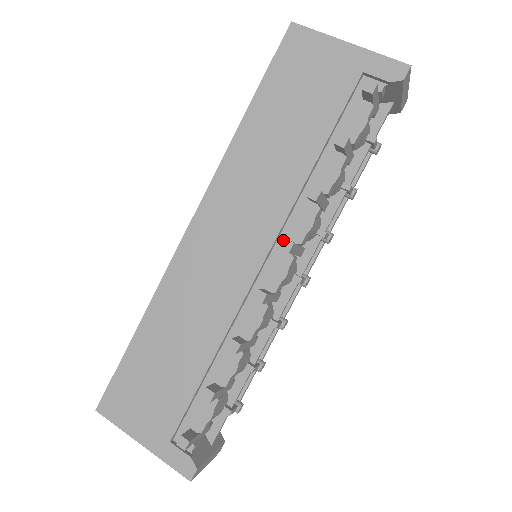
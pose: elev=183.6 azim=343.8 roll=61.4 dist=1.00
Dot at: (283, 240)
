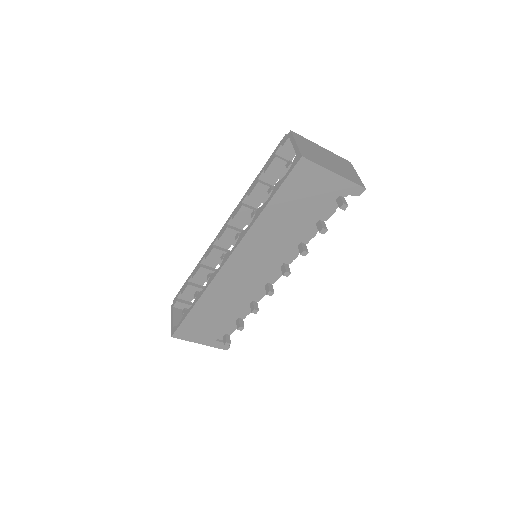
Dot at: (285, 272)
